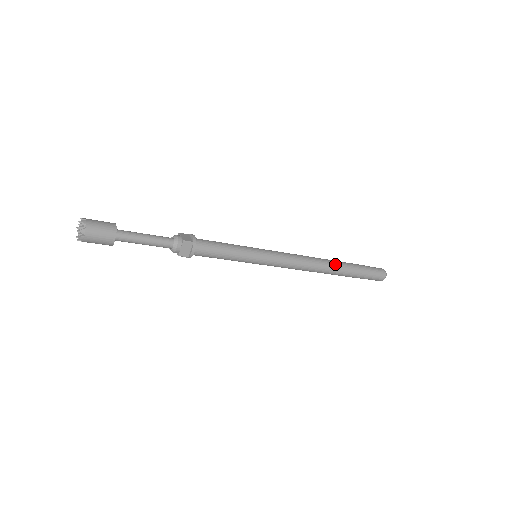
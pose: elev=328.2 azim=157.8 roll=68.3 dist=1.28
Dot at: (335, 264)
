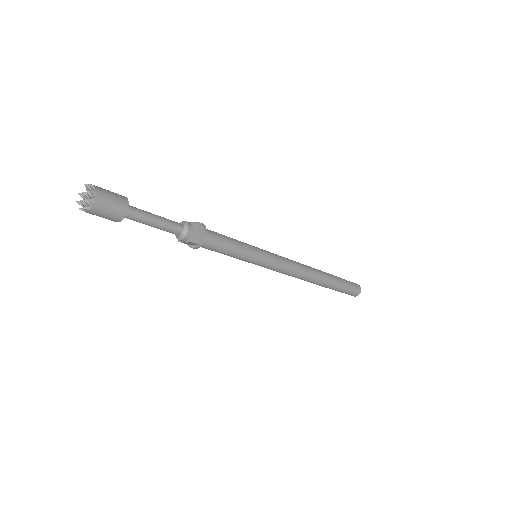
Dot at: (321, 271)
